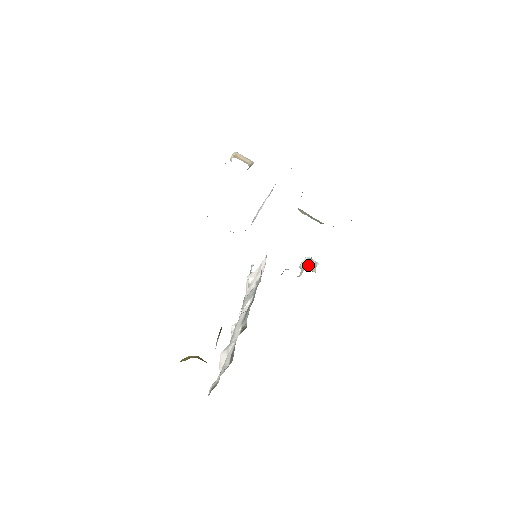
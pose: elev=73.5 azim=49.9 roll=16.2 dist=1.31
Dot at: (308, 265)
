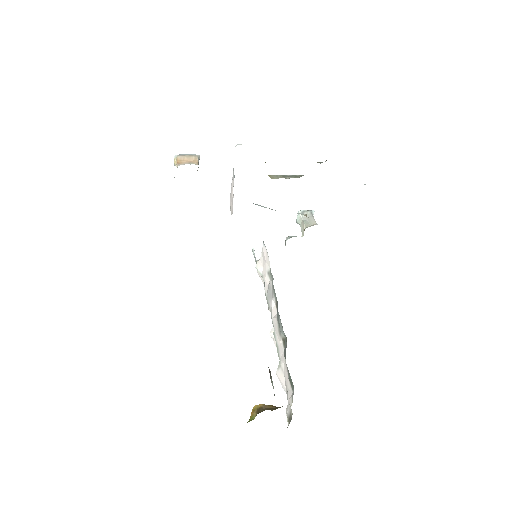
Dot at: (305, 220)
